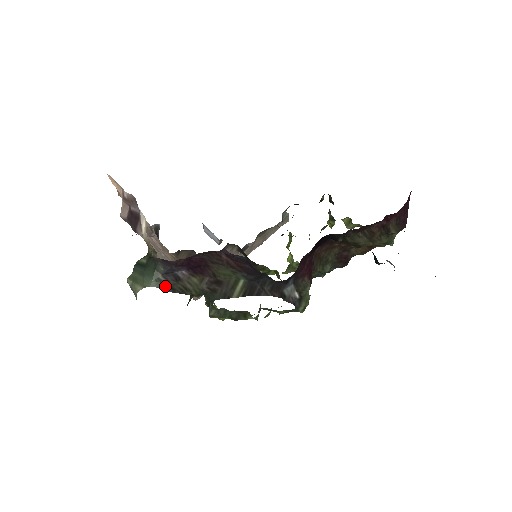
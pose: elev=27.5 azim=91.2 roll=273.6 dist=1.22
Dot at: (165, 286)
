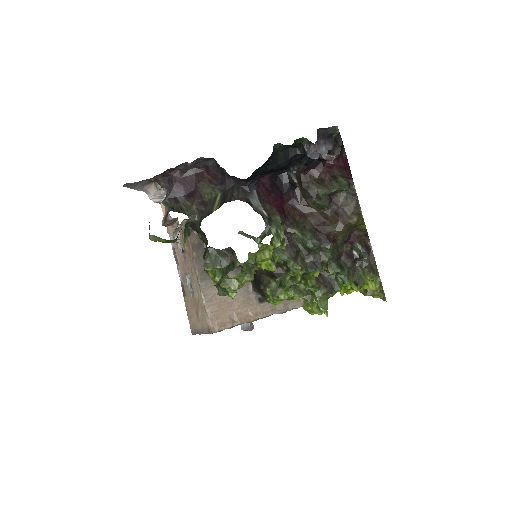
Dot at: (168, 206)
